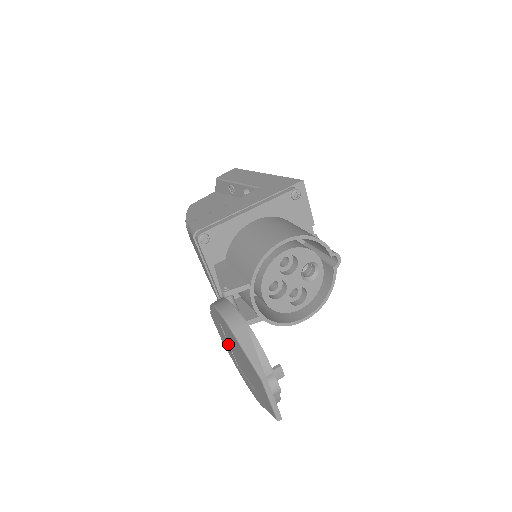
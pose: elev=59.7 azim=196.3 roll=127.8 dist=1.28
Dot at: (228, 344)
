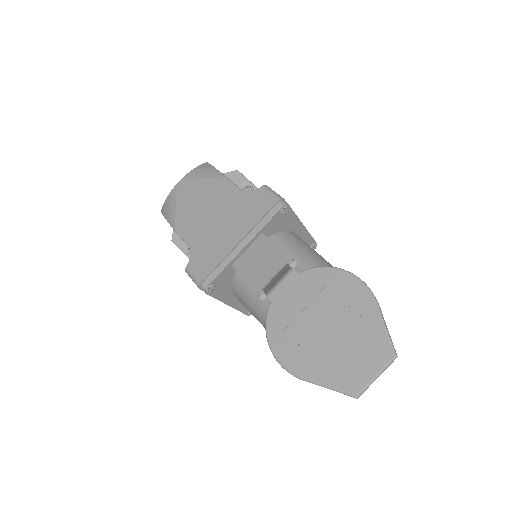
Dot at: (305, 306)
